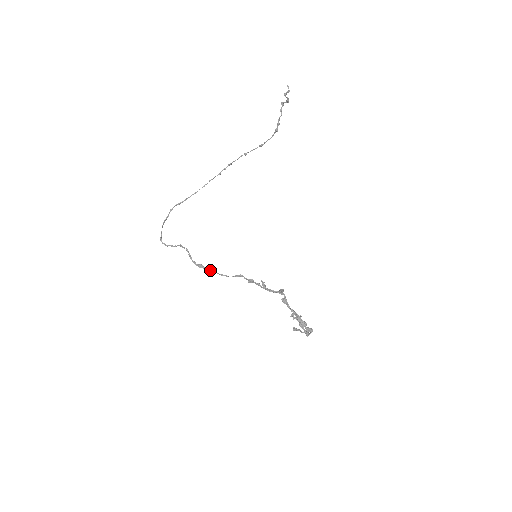
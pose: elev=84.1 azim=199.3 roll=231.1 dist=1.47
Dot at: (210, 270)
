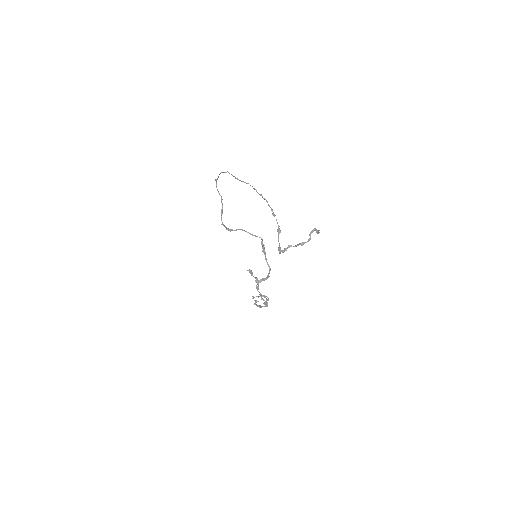
Dot at: (230, 231)
